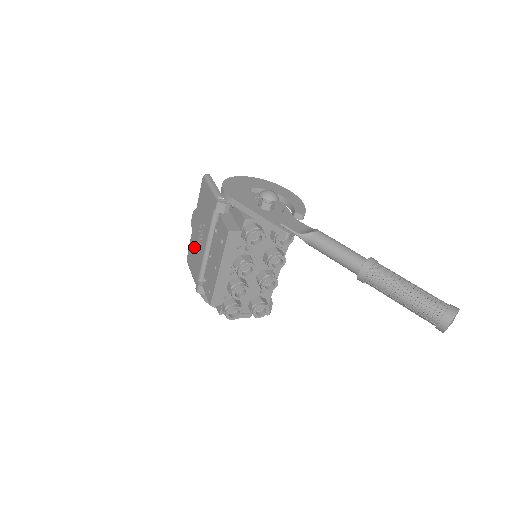
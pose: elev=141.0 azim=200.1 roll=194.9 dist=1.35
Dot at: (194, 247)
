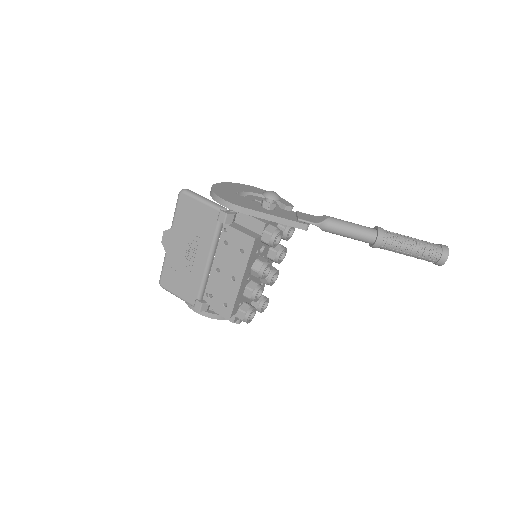
Dot at: (177, 268)
